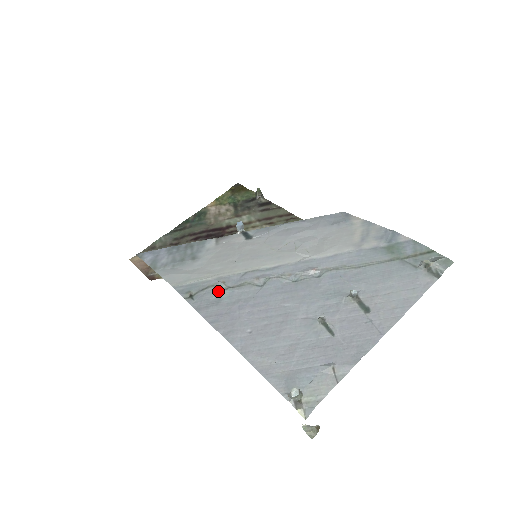
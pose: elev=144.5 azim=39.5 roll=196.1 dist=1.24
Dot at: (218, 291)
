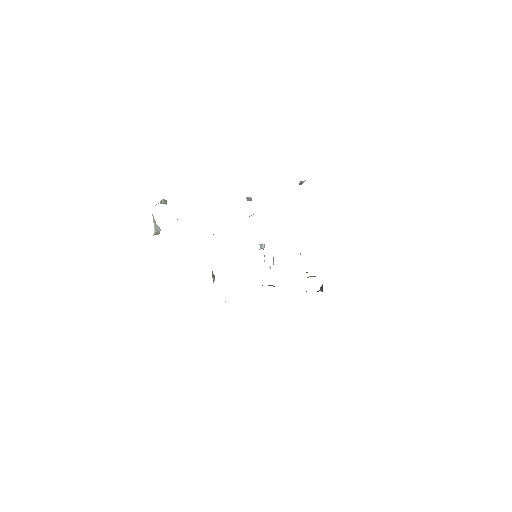
Dot at: occluded
